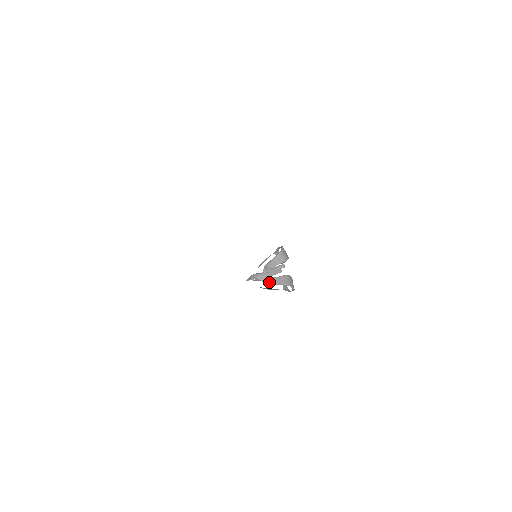
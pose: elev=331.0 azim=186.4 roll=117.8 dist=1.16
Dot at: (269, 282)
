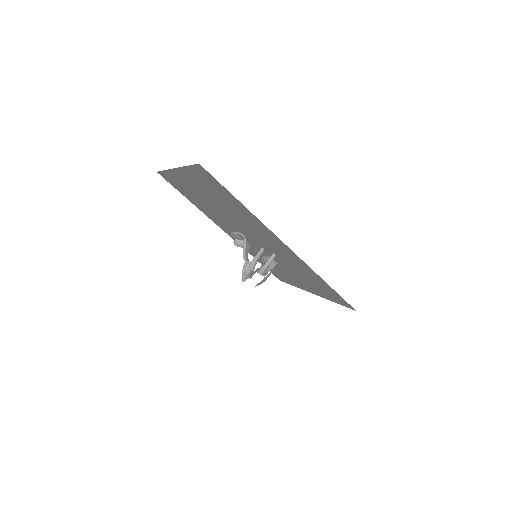
Dot at: (266, 272)
